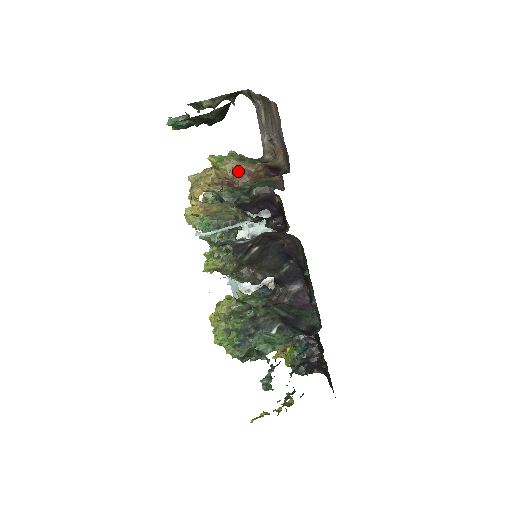
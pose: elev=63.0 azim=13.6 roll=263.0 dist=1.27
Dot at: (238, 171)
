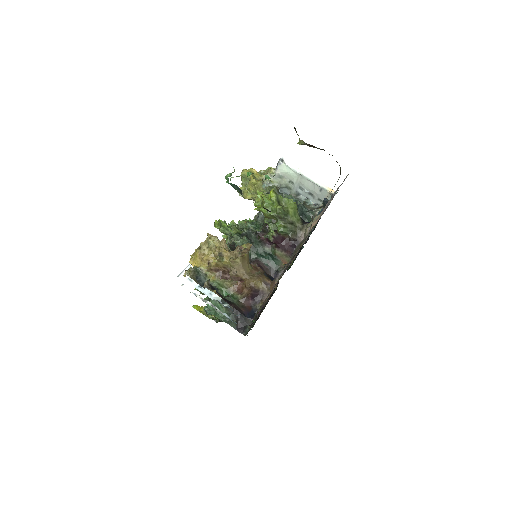
Dot at: (234, 274)
